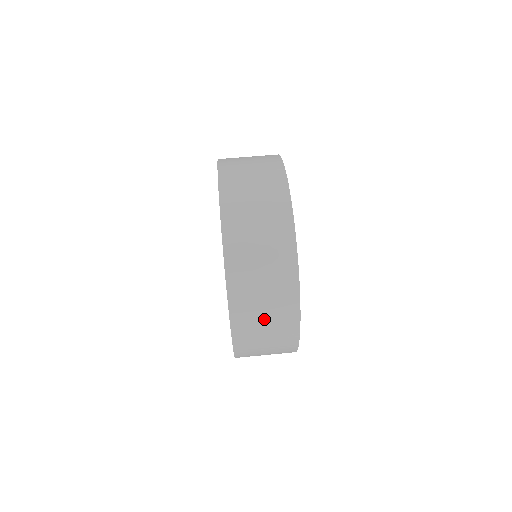
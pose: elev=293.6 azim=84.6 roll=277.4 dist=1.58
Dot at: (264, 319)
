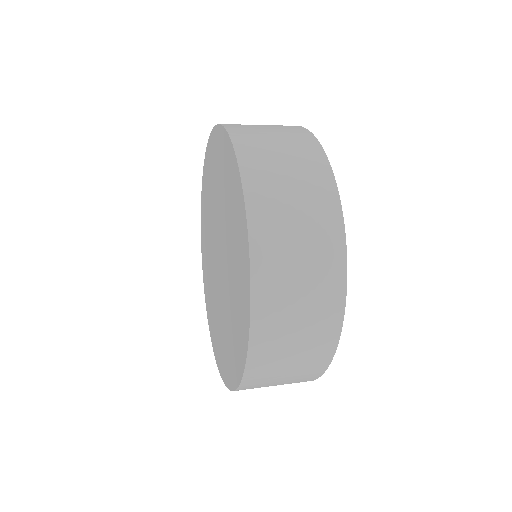
Dot at: (268, 131)
